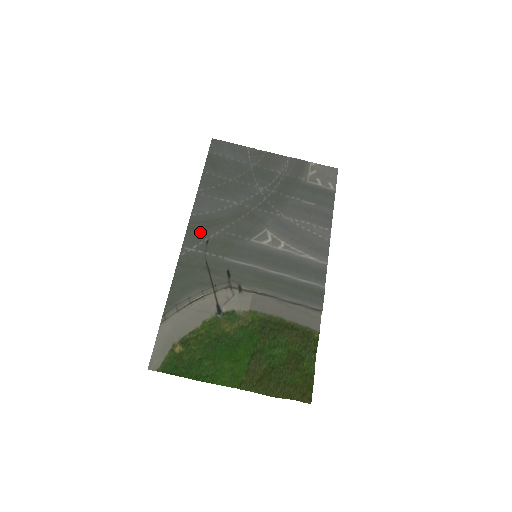
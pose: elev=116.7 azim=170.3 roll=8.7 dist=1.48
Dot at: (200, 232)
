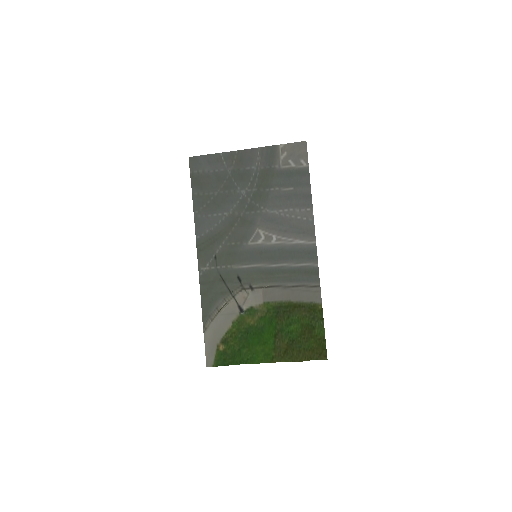
Dot at: (207, 251)
